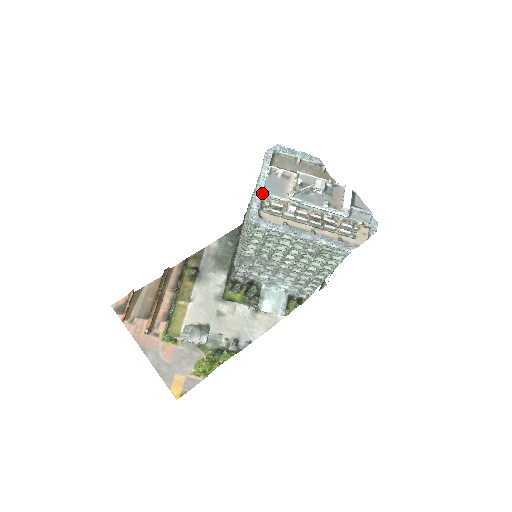
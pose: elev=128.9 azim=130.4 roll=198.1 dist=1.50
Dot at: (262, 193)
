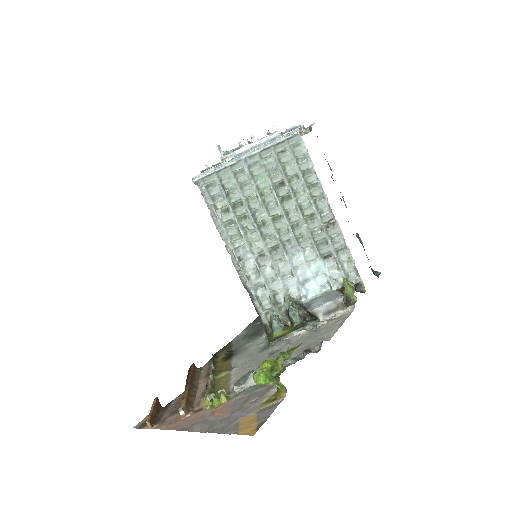
Dot at: occluded
